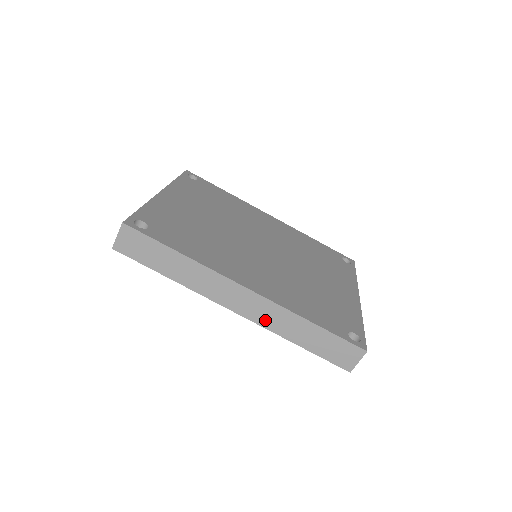
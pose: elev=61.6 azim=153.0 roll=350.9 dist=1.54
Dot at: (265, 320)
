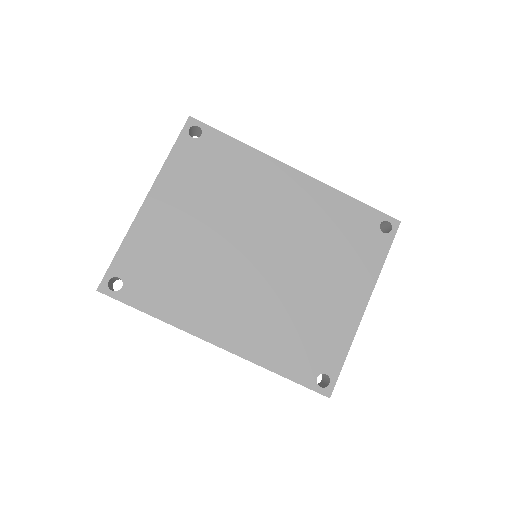
Dot at: occluded
